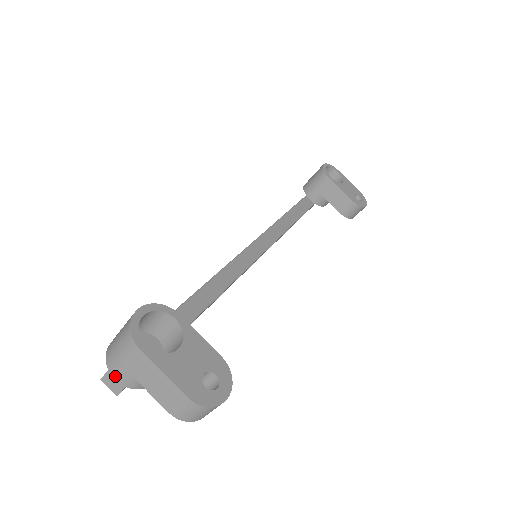
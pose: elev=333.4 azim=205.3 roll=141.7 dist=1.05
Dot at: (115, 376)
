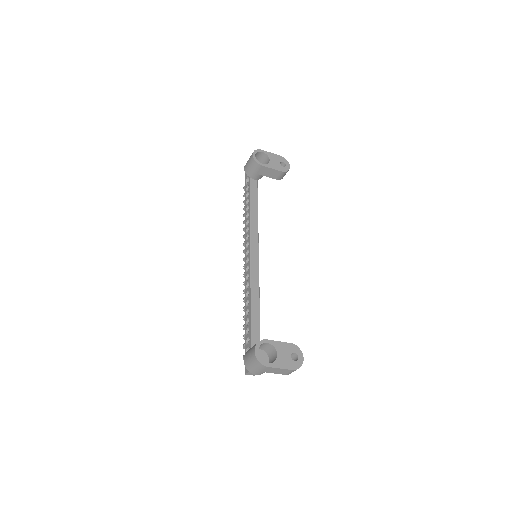
Dot at: (256, 374)
